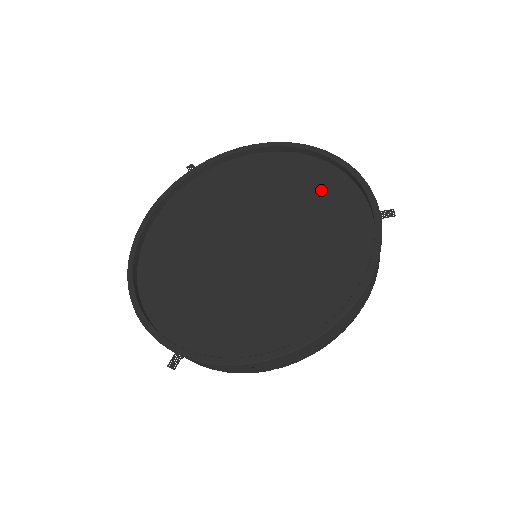
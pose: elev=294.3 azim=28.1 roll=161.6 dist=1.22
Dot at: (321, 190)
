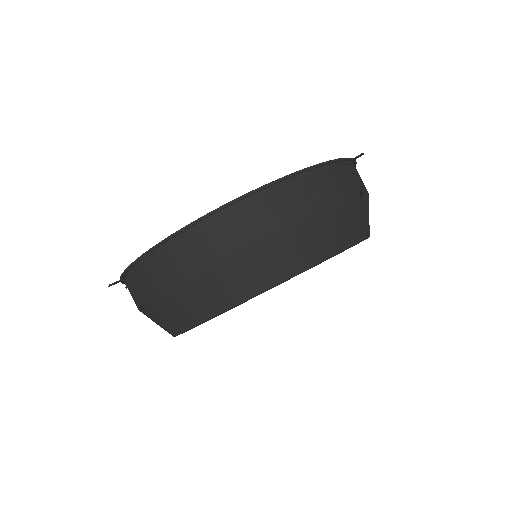
Dot at: occluded
